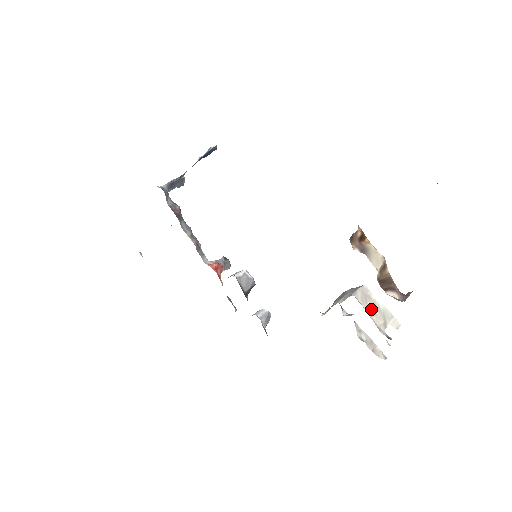
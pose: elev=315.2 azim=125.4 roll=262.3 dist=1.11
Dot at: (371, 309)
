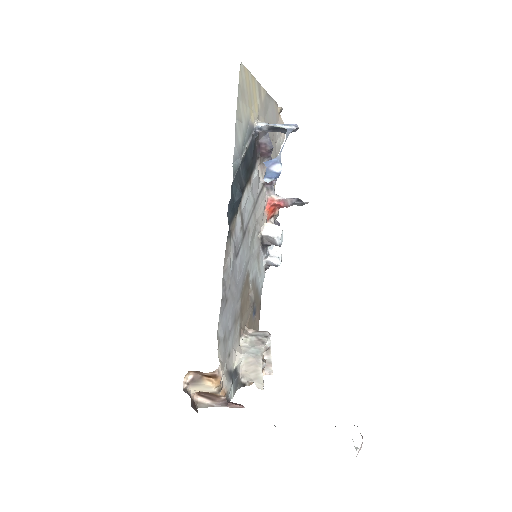
Dot at: (250, 369)
